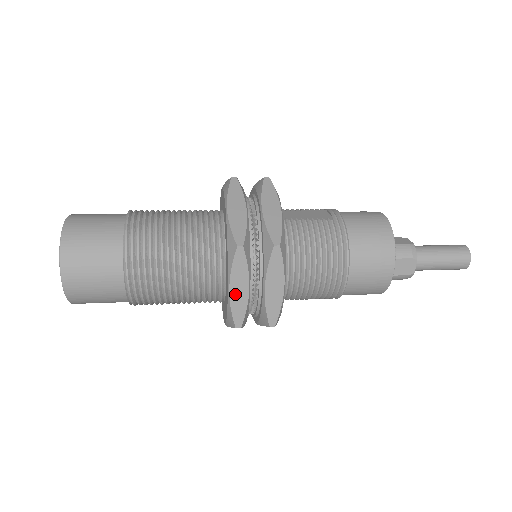
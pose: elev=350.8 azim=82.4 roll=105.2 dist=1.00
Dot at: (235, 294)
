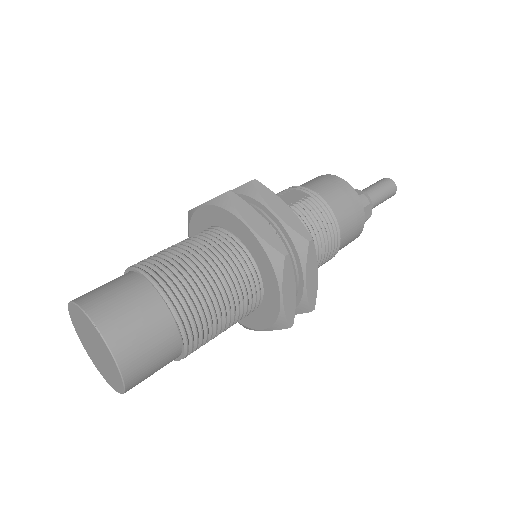
Dot at: (287, 299)
